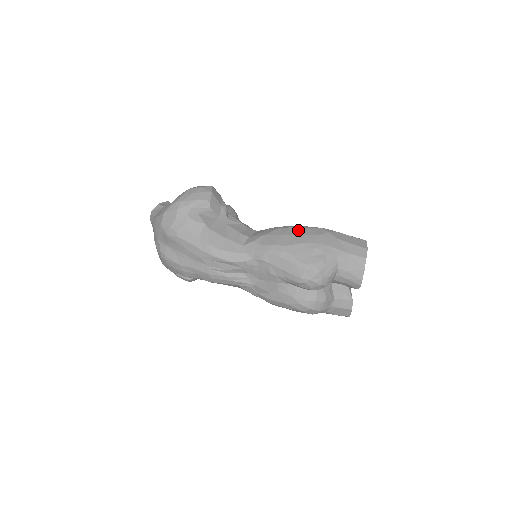
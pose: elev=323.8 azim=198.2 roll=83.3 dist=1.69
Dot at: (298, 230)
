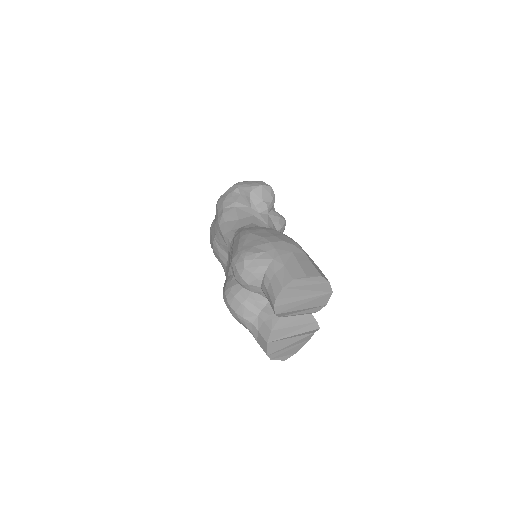
Dot at: (278, 233)
